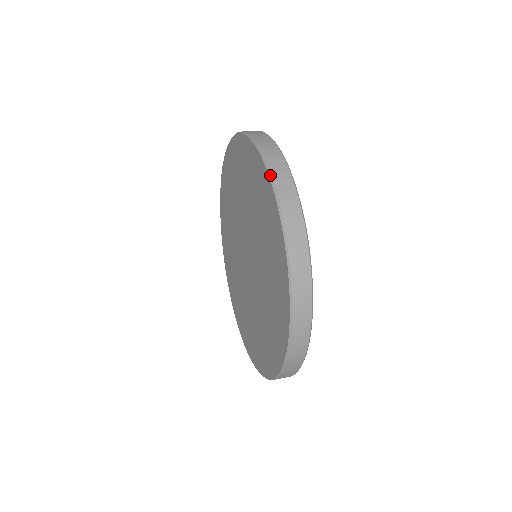
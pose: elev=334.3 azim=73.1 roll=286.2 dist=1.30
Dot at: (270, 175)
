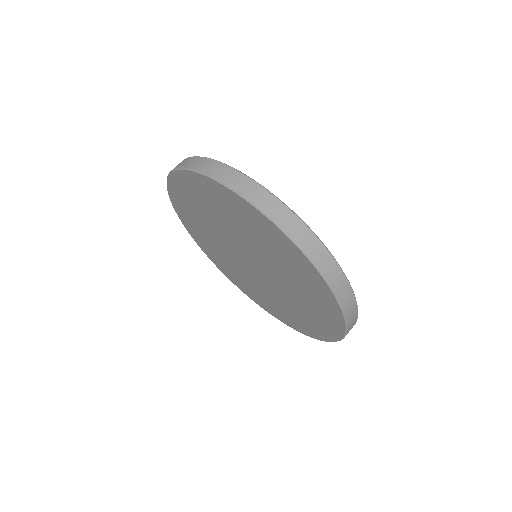
Dot at: (328, 282)
